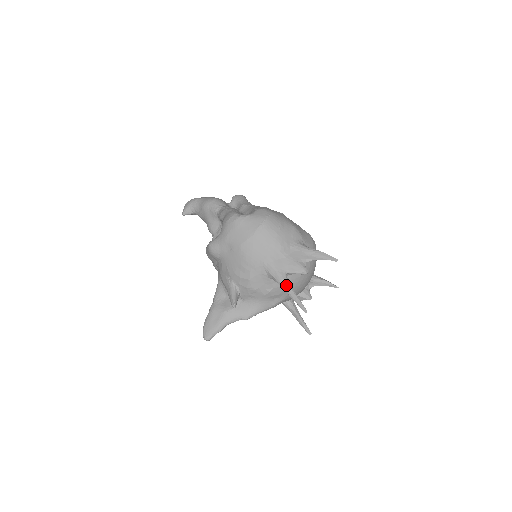
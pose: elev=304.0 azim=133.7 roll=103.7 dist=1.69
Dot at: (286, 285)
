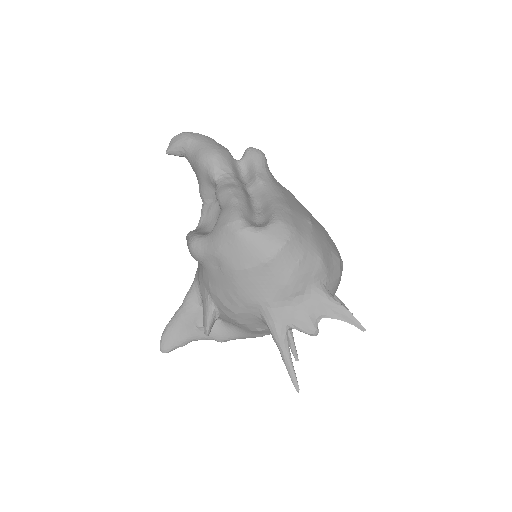
Dot at: (283, 346)
